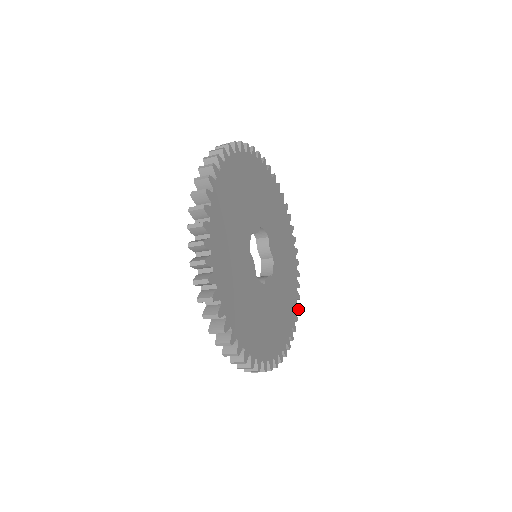
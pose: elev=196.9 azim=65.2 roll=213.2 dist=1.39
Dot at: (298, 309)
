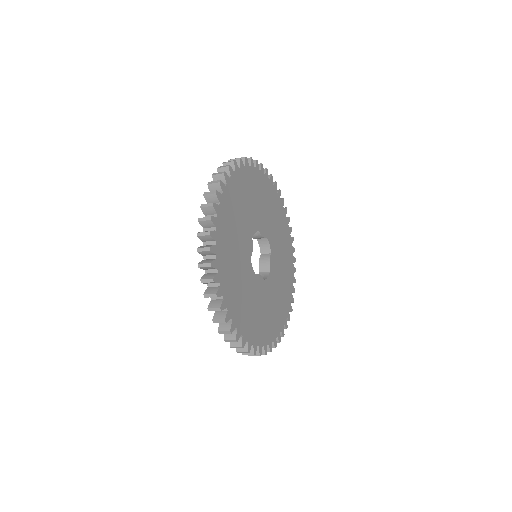
Dot at: (279, 341)
